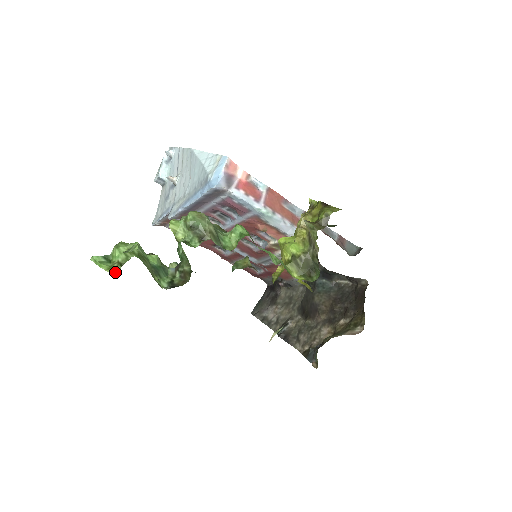
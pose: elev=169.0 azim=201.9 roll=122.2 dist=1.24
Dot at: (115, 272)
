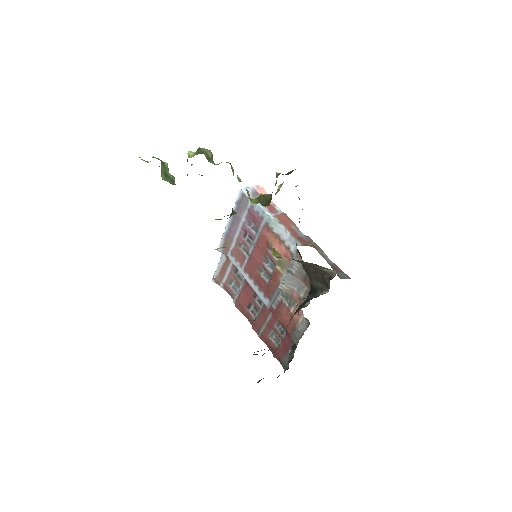
Dot at: occluded
